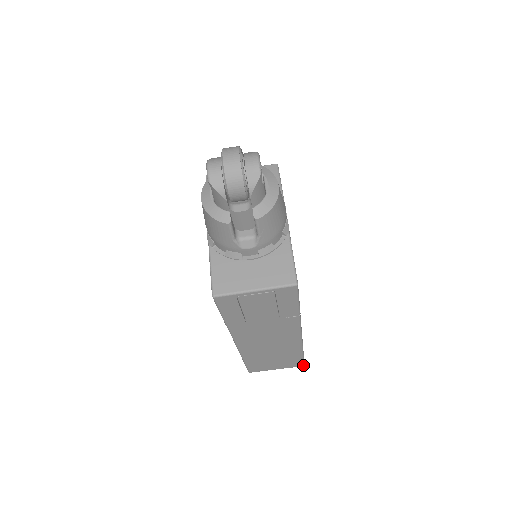
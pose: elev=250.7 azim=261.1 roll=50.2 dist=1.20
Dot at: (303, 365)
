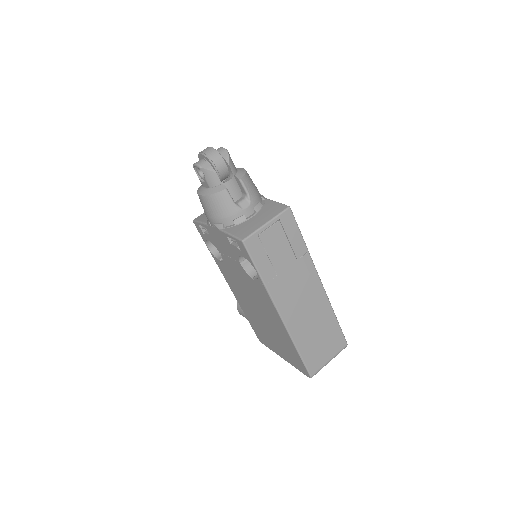
Dot at: (346, 343)
